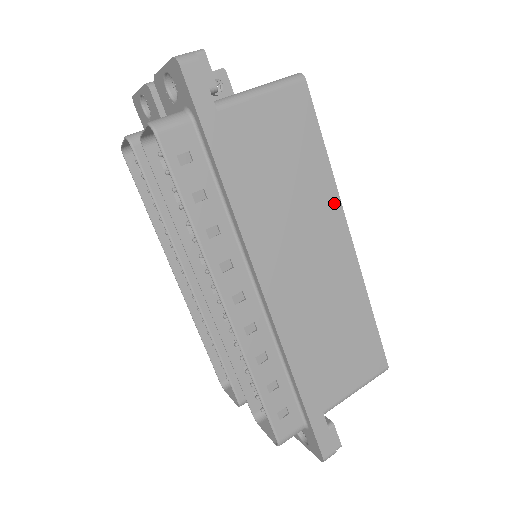
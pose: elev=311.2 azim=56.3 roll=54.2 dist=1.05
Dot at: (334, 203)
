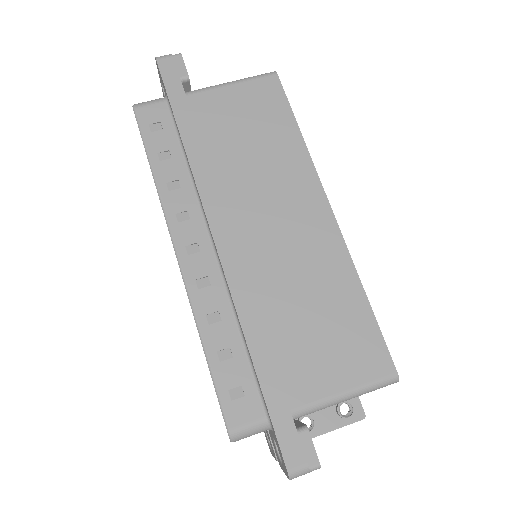
Dot at: (309, 174)
